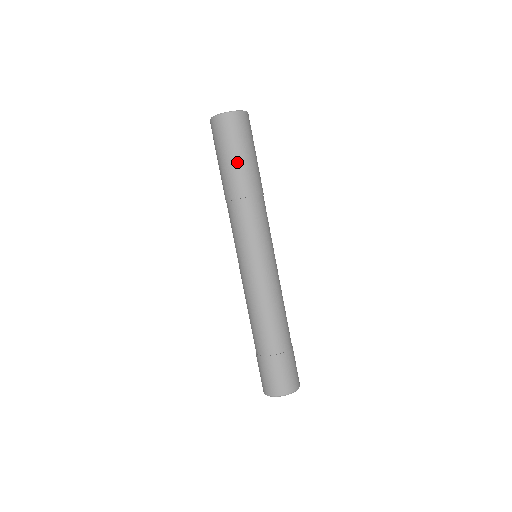
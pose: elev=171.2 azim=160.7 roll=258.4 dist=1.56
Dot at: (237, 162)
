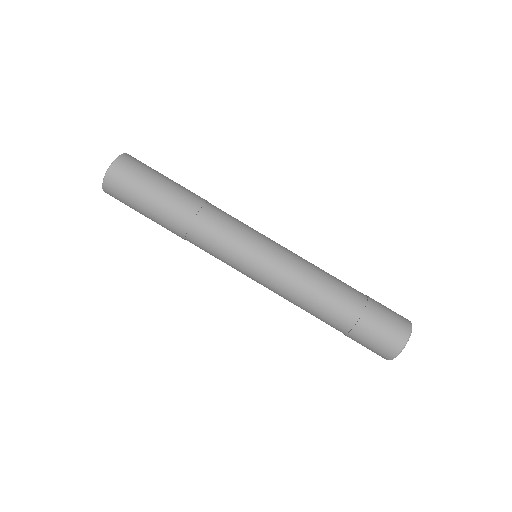
Dot at: (162, 191)
